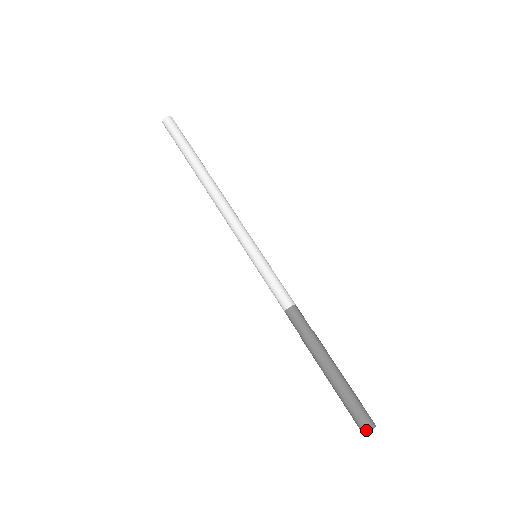
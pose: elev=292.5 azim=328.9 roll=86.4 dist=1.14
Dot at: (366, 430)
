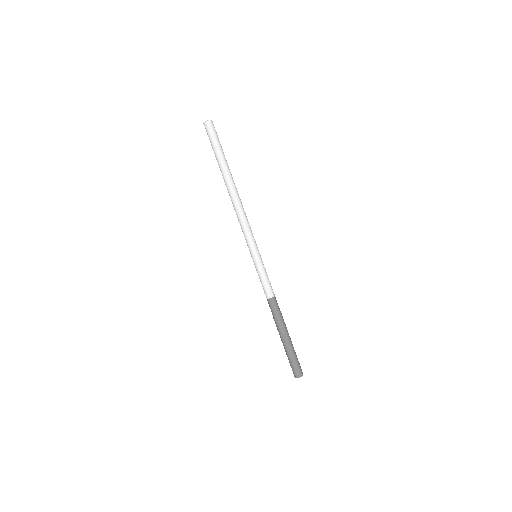
Dot at: (297, 377)
